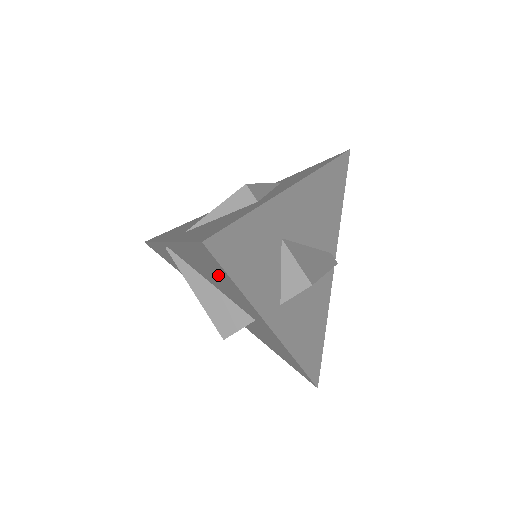
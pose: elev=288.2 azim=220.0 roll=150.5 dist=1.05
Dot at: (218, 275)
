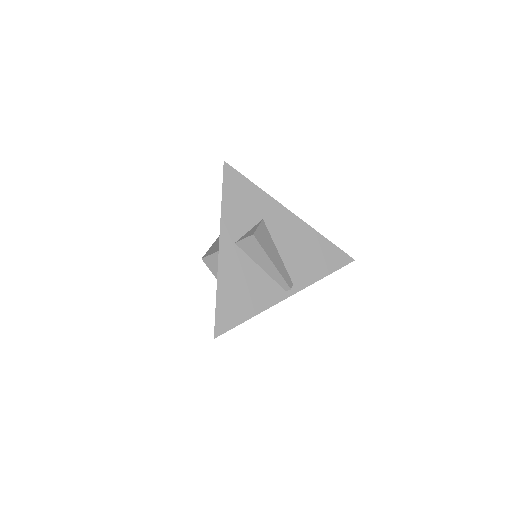
Dot at: occluded
